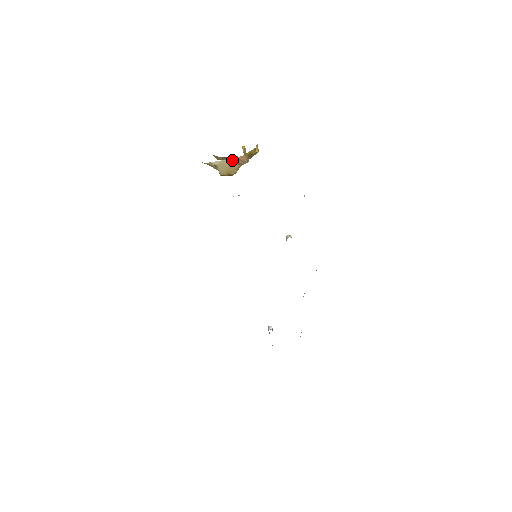
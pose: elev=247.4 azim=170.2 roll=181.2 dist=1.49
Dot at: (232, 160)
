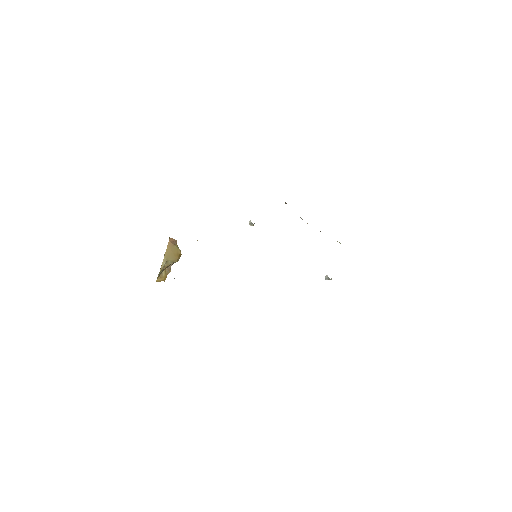
Dot at: (168, 248)
